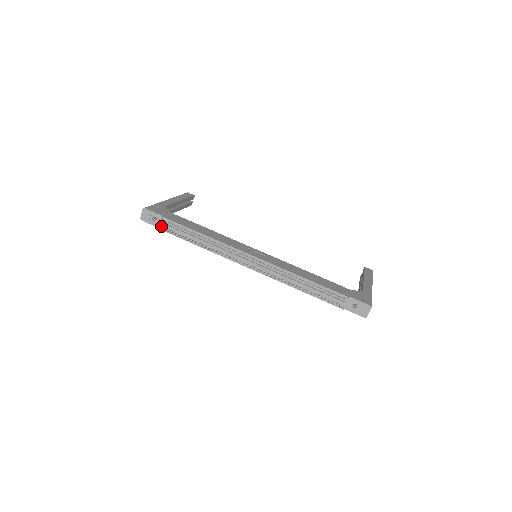
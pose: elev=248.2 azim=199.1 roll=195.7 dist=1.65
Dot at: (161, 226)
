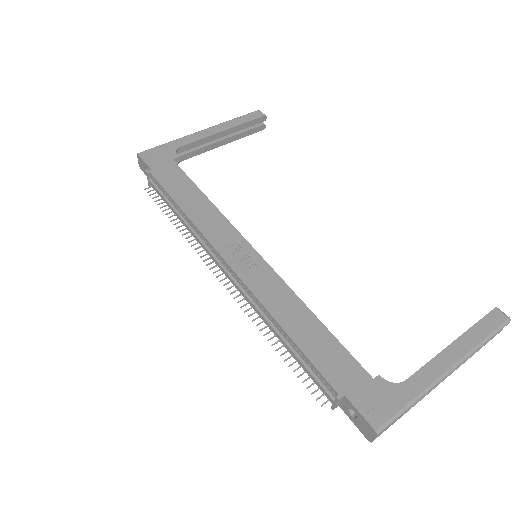
Dot at: occluded
